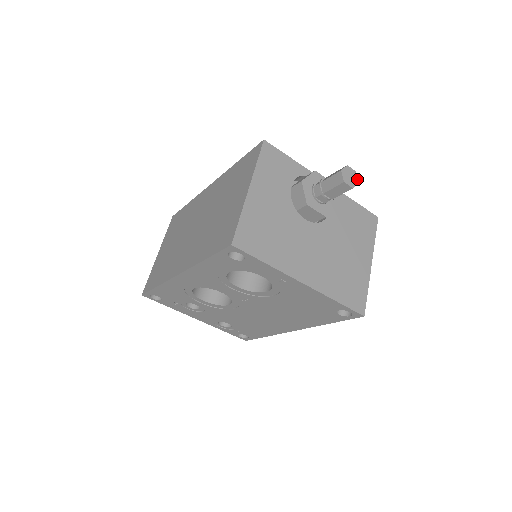
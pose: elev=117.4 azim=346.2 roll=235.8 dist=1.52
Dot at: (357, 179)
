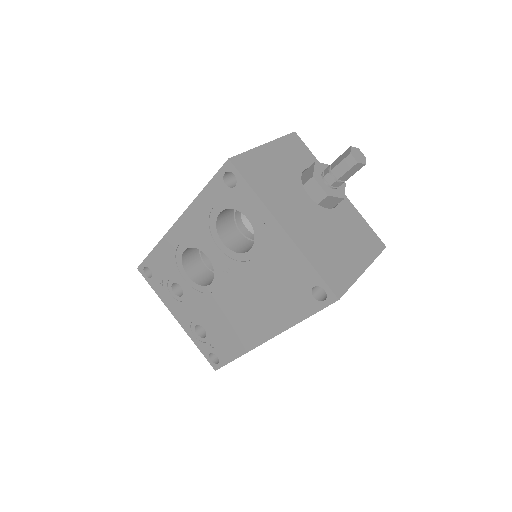
Dot at: (365, 161)
